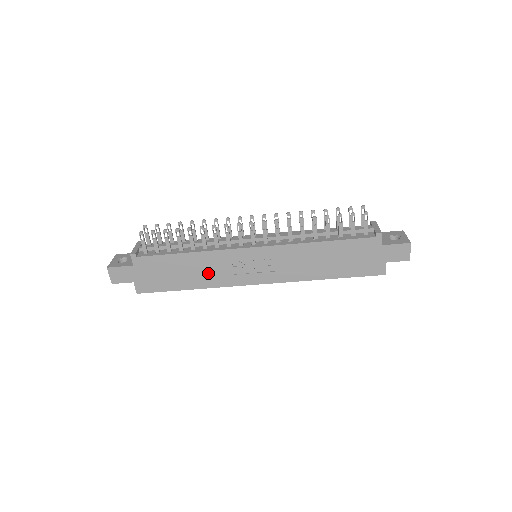
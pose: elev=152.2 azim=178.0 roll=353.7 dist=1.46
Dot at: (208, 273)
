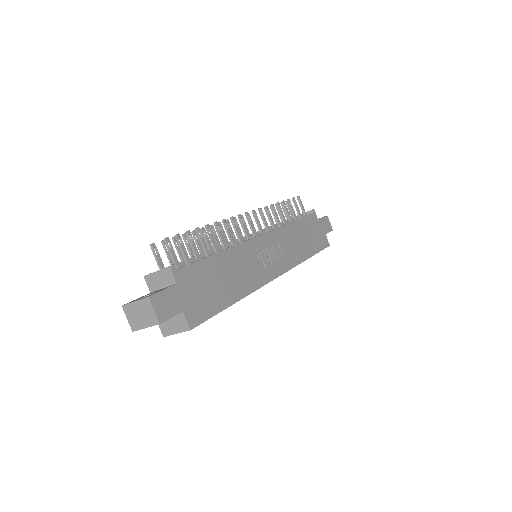
Dot at: (242, 274)
